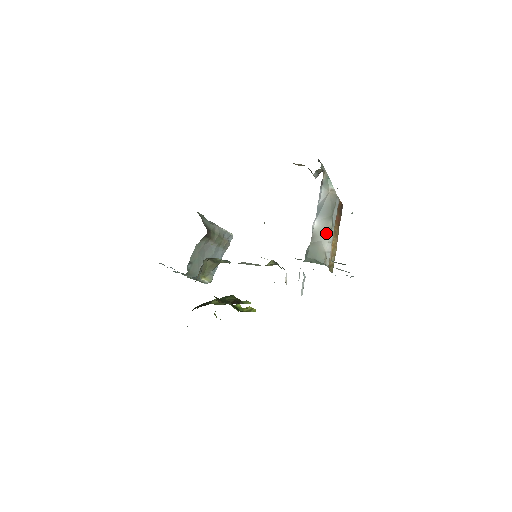
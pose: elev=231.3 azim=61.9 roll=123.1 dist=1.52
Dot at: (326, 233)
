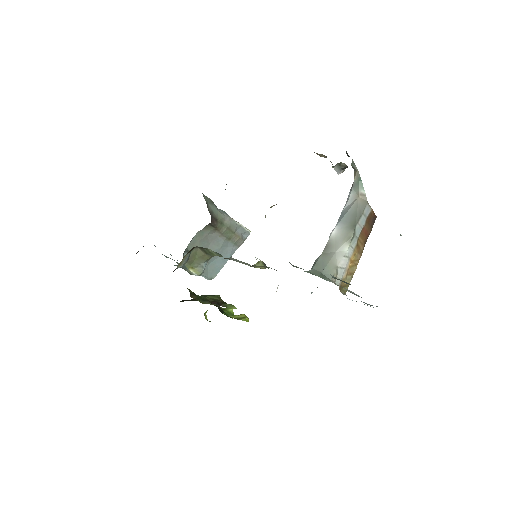
Dot at: (343, 244)
